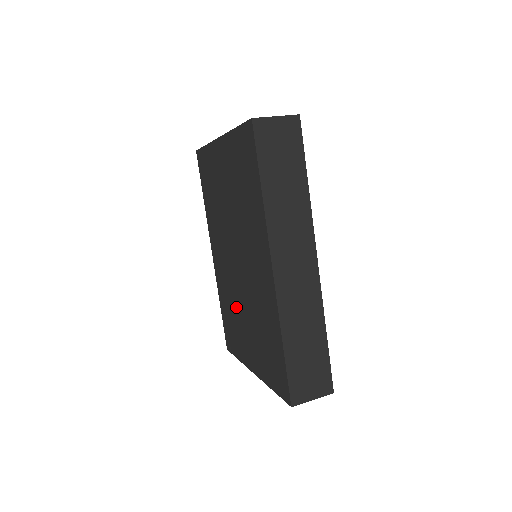
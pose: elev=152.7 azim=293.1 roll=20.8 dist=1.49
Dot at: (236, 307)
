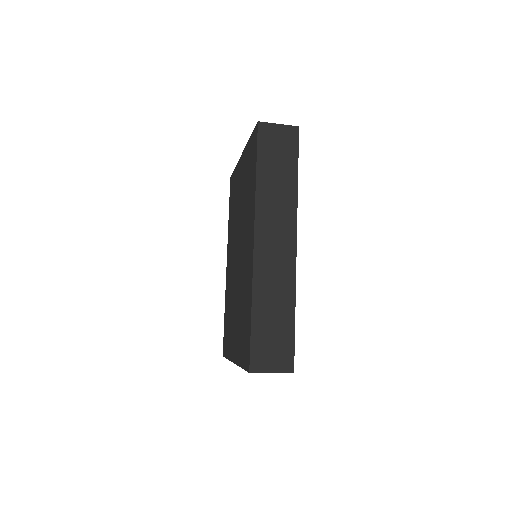
Dot at: (232, 303)
